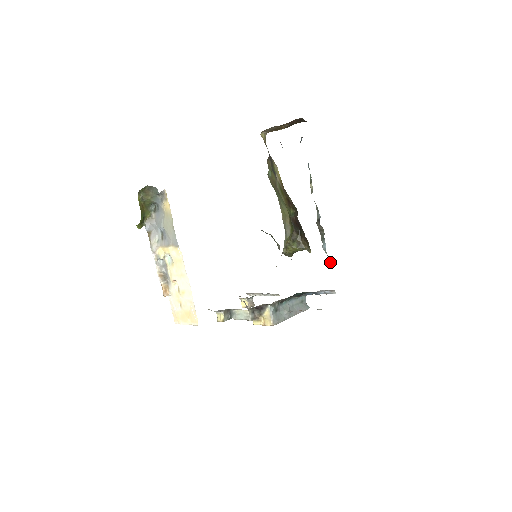
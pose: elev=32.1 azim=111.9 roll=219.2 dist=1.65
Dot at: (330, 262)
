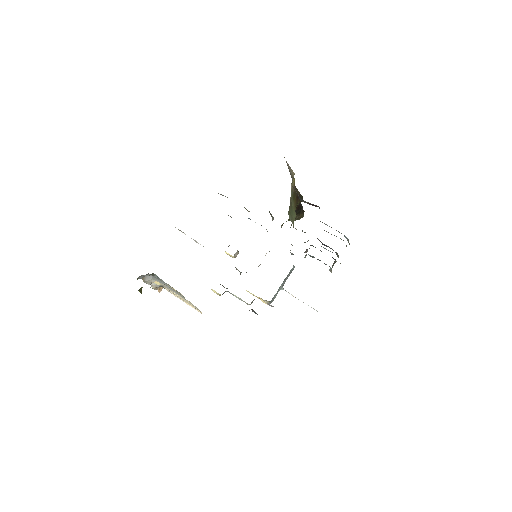
Dot at: occluded
